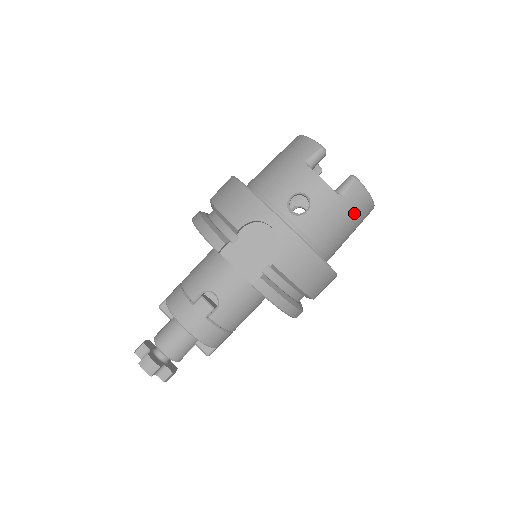
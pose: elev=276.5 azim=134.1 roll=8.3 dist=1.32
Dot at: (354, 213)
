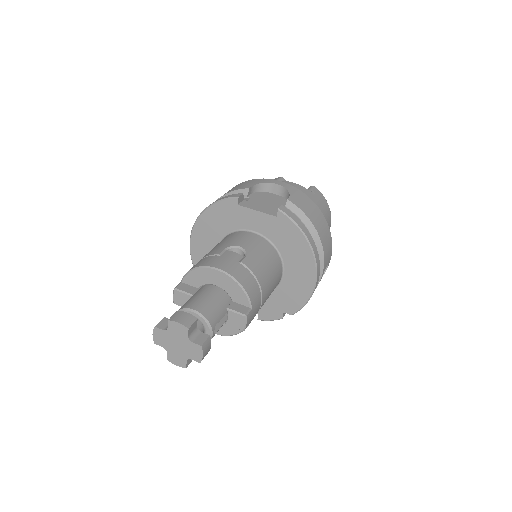
Dot at: (323, 207)
